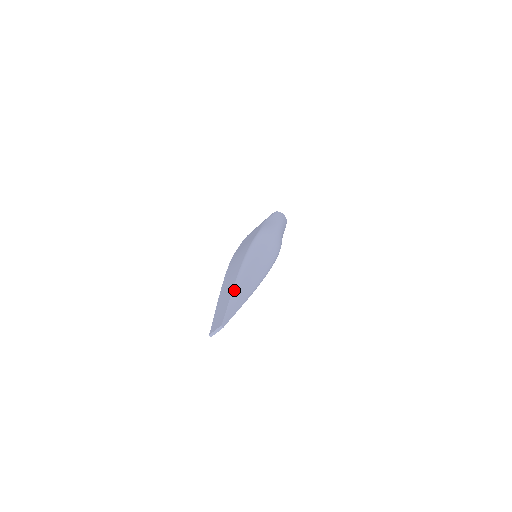
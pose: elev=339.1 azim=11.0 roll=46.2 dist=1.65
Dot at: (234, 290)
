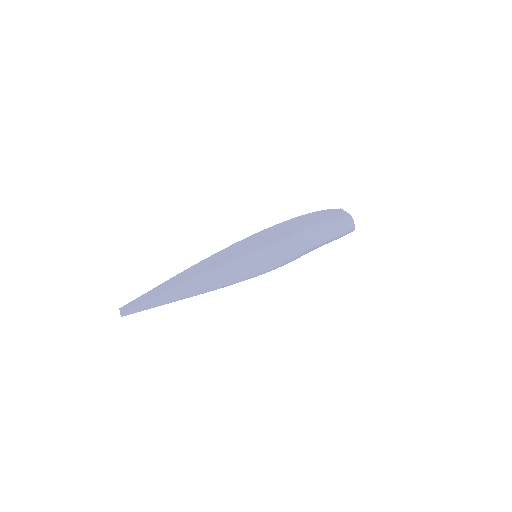
Dot at: (163, 295)
